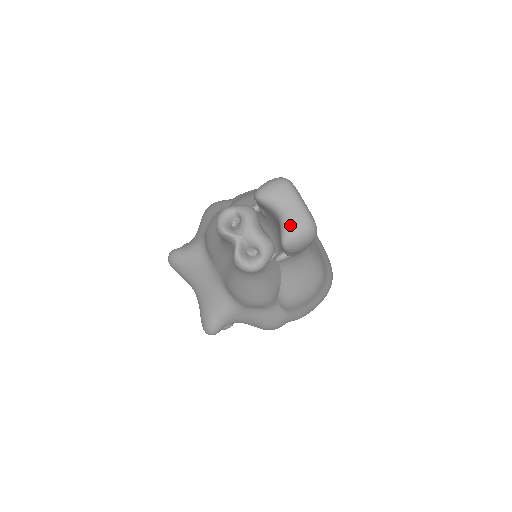
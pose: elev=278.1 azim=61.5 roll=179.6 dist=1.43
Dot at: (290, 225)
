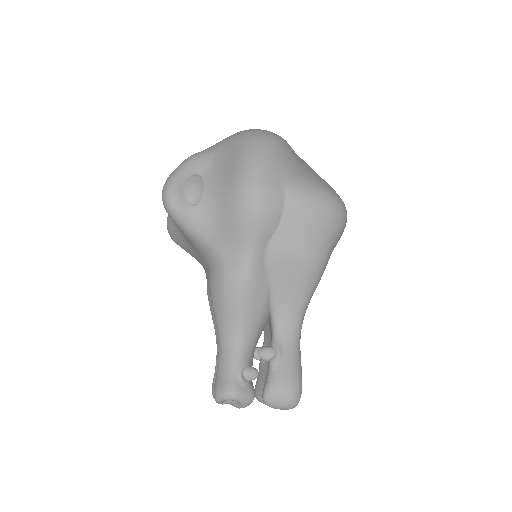
Dot at: occluded
